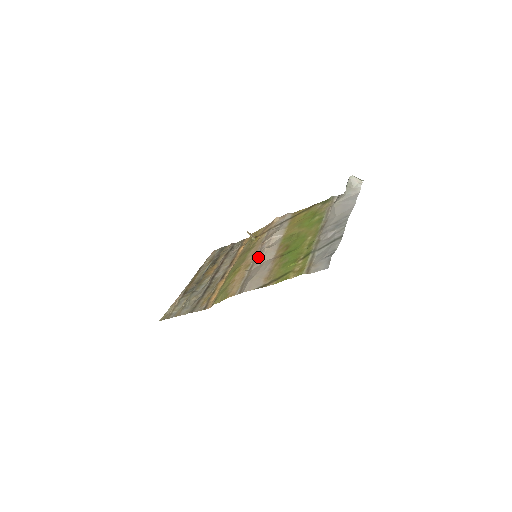
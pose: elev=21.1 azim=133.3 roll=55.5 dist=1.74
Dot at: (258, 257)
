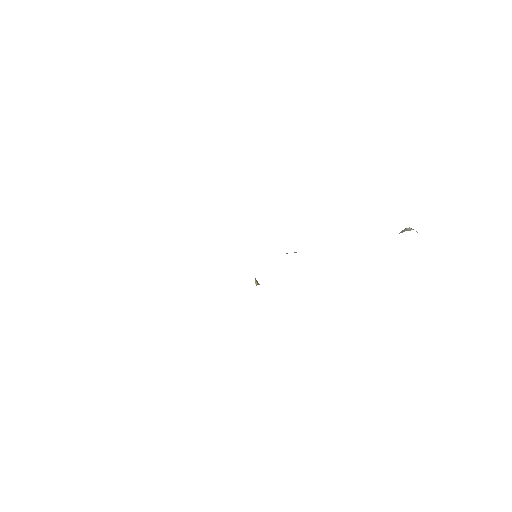
Dot at: occluded
